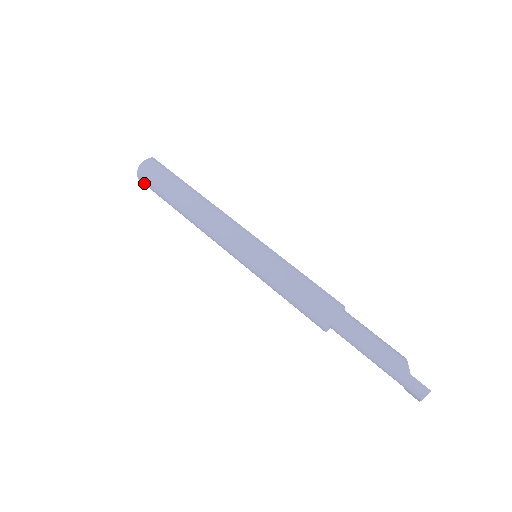
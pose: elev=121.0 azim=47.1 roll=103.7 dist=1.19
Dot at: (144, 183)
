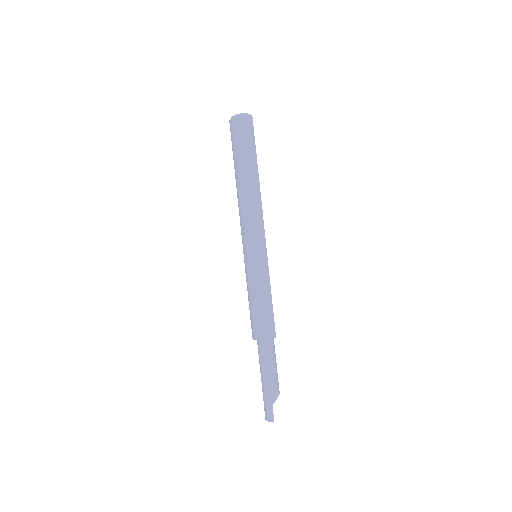
Dot at: (230, 129)
